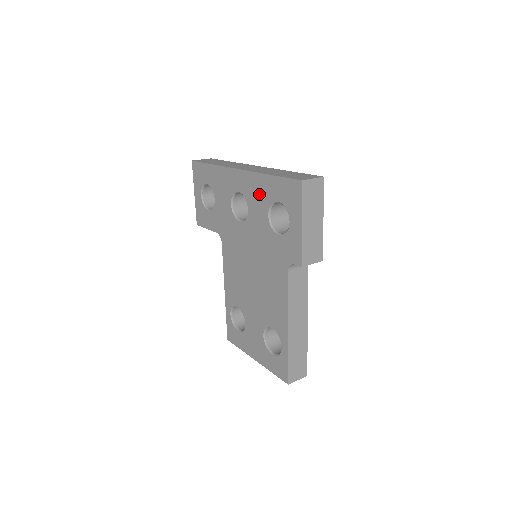
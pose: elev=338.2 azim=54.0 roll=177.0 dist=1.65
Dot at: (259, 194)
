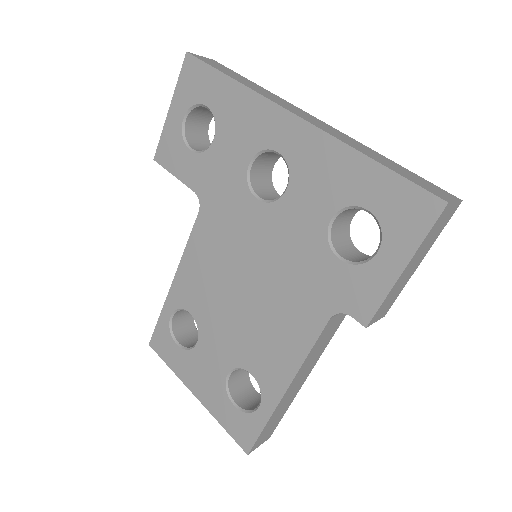
Dot at: (327, 178)
